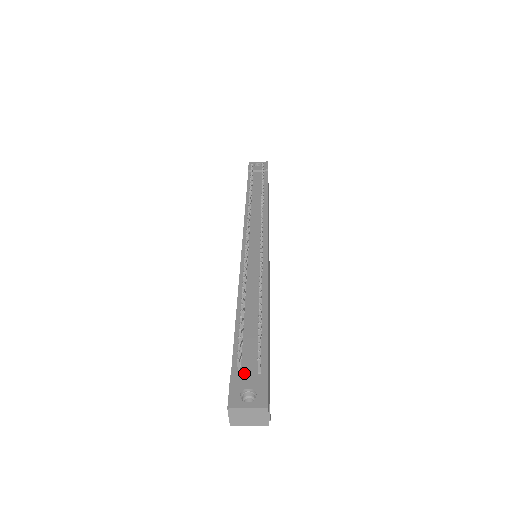
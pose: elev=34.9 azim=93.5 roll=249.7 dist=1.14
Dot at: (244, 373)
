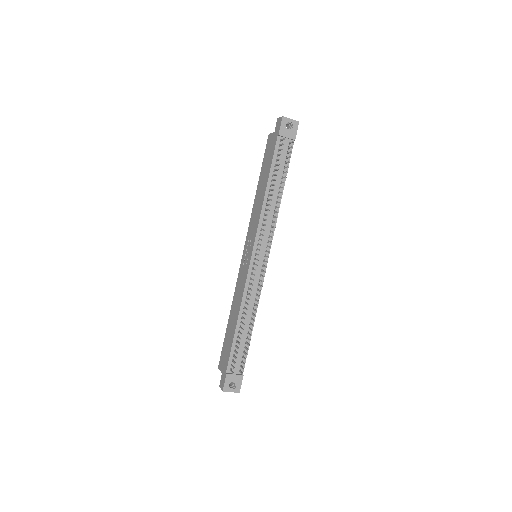
Dot at: (233, 371)
